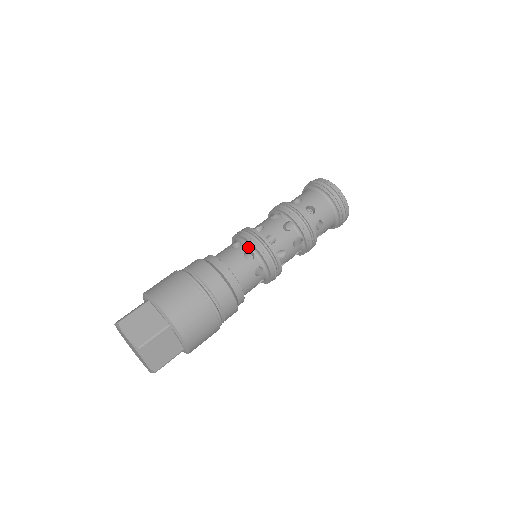
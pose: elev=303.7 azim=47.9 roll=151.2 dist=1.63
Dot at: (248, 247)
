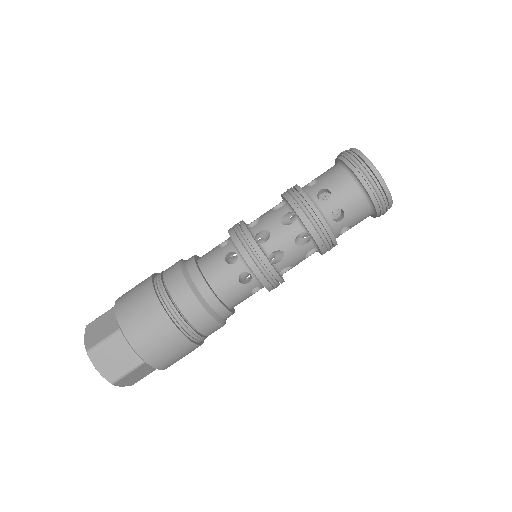
Dot at: (245, 267)
